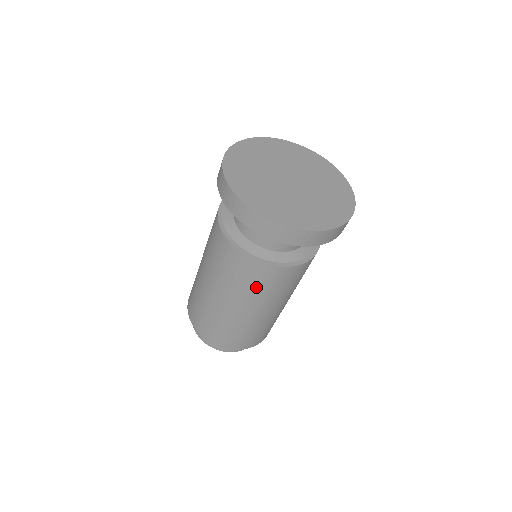
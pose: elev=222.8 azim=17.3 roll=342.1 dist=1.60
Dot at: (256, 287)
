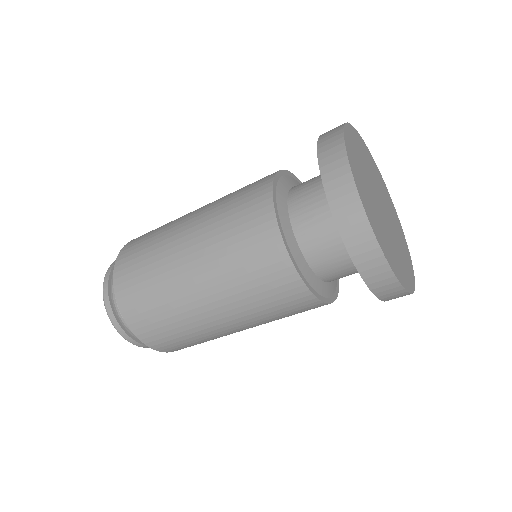
Dot at: (247, 276)
